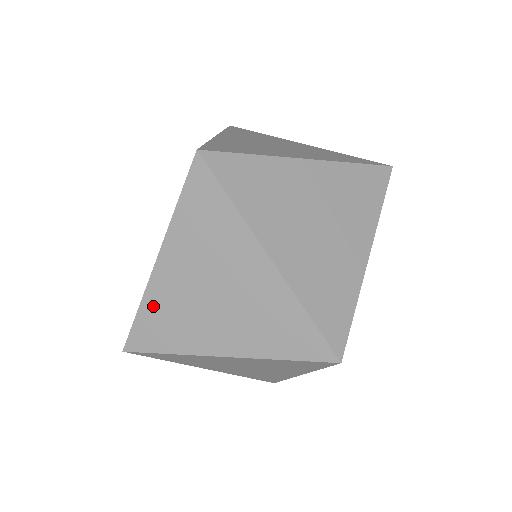
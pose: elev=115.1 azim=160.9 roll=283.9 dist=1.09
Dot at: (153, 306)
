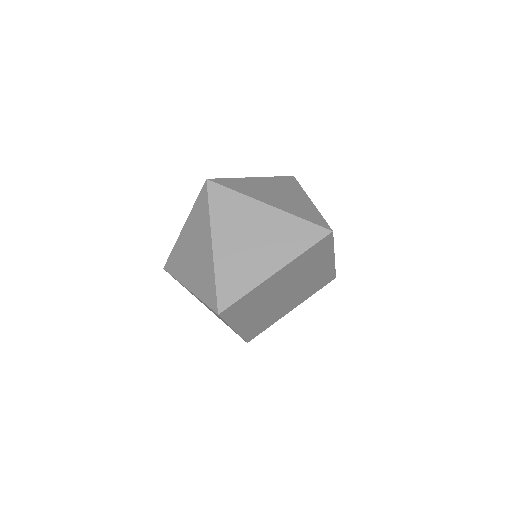
Dot at: (176, 250)
